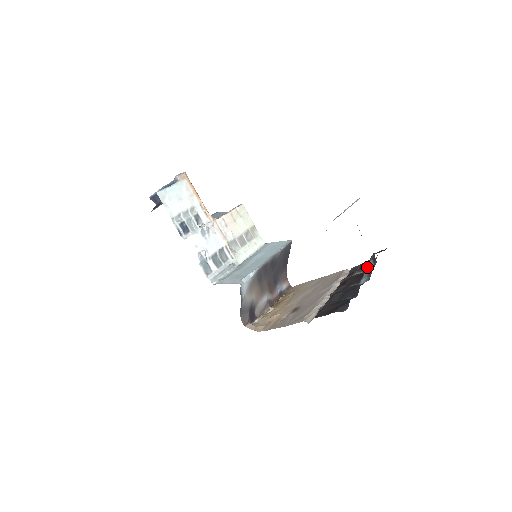
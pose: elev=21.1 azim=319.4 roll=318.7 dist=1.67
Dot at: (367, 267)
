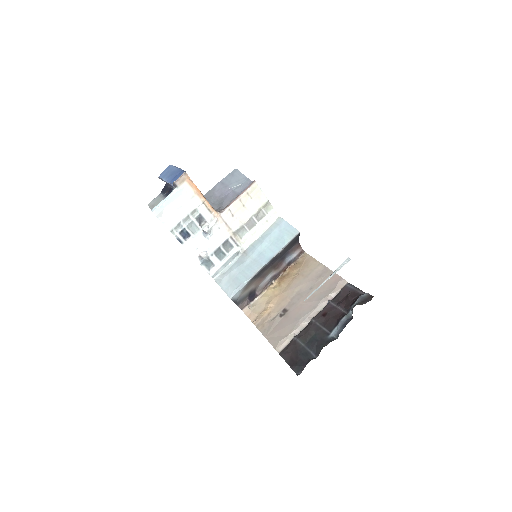
Dot at: (347, 311)
